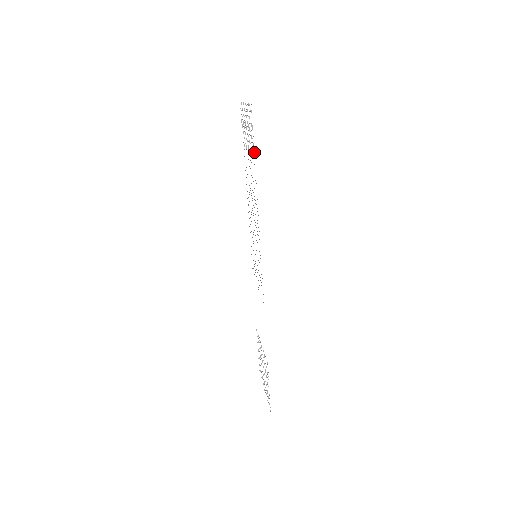
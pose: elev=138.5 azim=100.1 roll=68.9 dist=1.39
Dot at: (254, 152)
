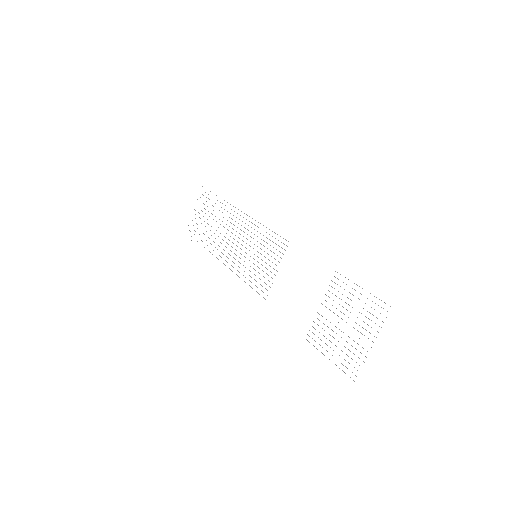
Dot at: occluded
